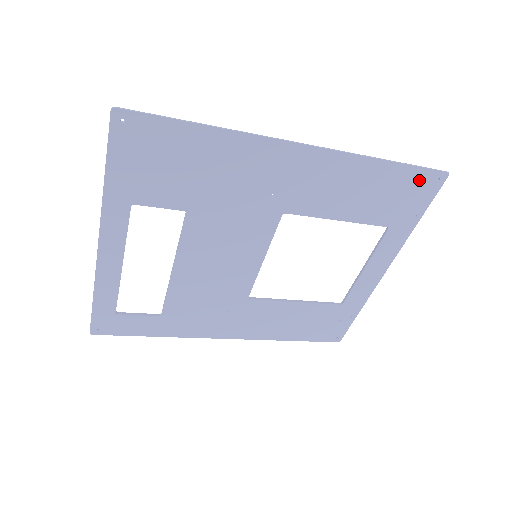
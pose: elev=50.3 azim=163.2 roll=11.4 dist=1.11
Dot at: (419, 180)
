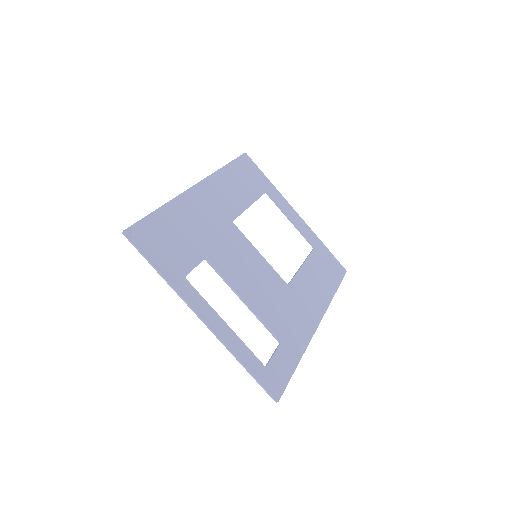
Dot at: (243, 164)
